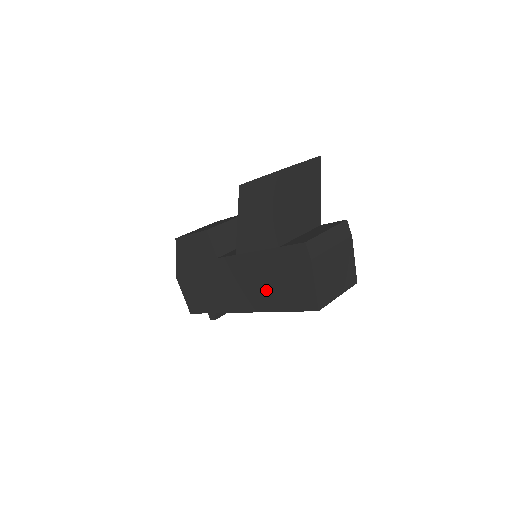
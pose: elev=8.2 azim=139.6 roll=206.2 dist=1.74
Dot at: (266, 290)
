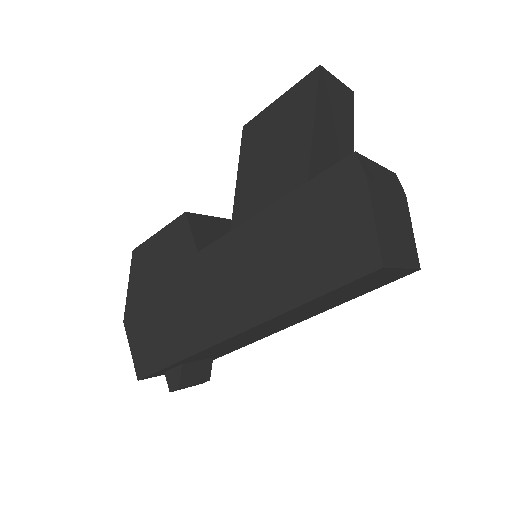
Dot at: (281, 271)
